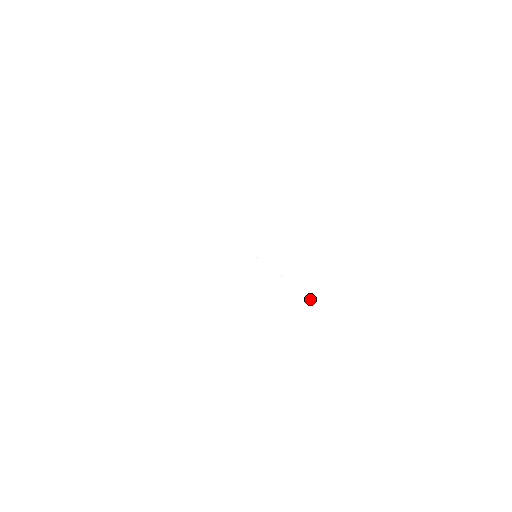
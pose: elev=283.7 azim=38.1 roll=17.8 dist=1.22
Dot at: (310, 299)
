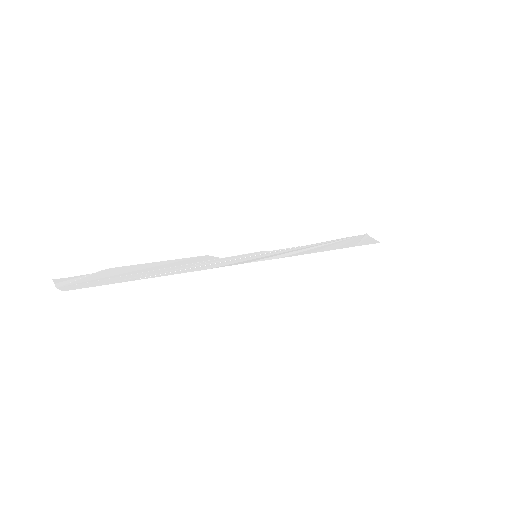
Dot at: (306, 246)
